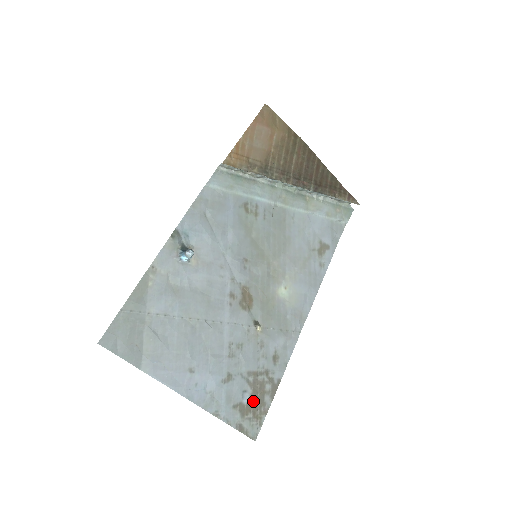
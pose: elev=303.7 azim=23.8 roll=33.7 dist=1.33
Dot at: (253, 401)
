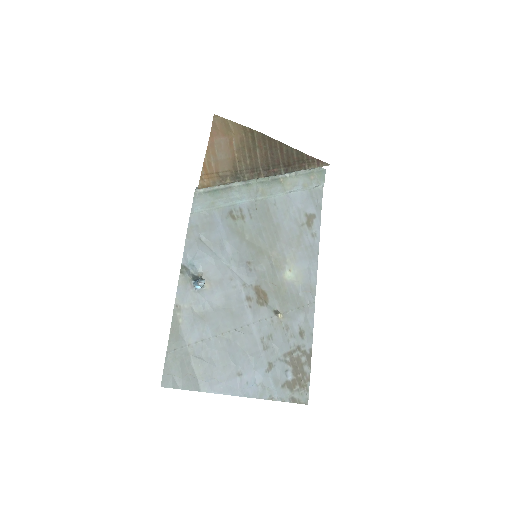
Dot at: (296, 375)
